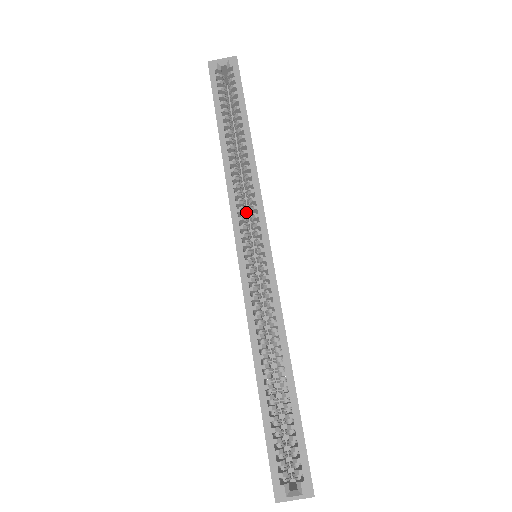
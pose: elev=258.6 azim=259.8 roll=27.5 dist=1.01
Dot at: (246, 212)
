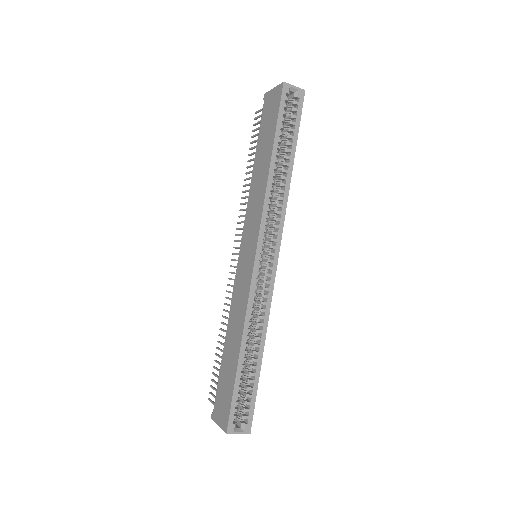
Dot at: occluded
